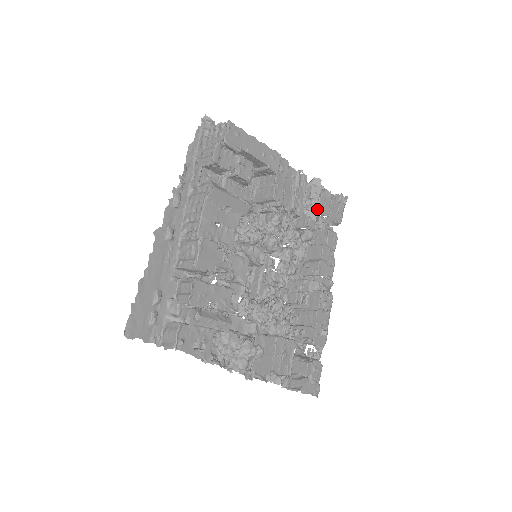
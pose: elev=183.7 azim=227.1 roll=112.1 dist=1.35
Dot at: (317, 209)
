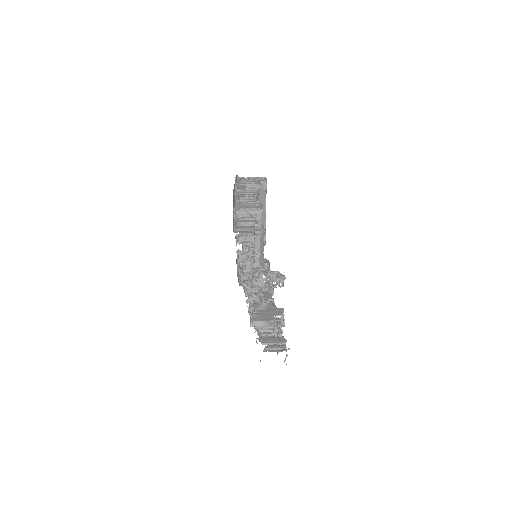
Dot at: occluded
